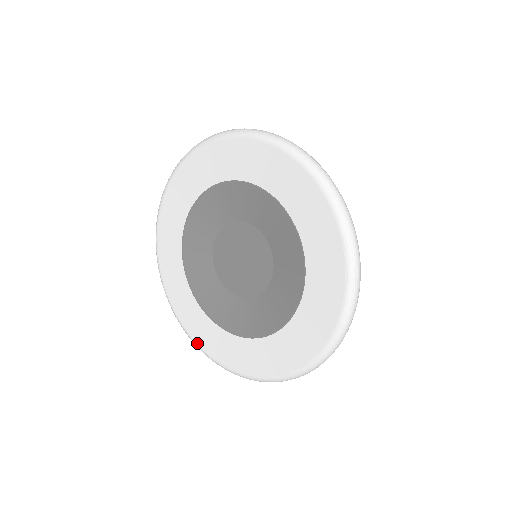
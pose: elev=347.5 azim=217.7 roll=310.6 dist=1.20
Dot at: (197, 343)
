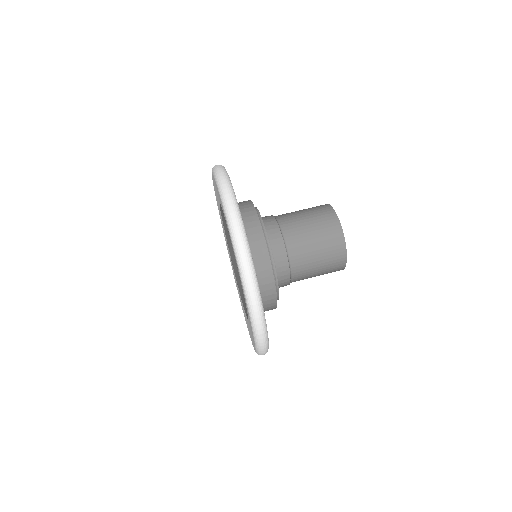
Dot at: (234, 277)
